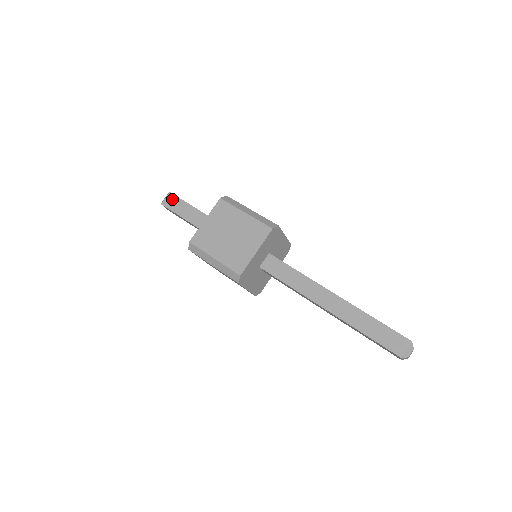
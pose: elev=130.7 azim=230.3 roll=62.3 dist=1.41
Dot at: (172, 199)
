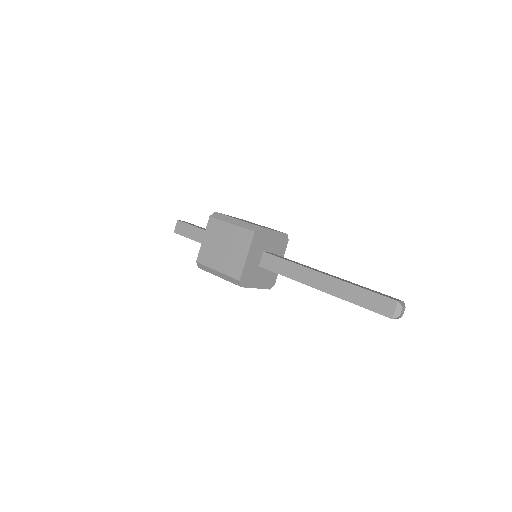
Dot at: (180, 225)
